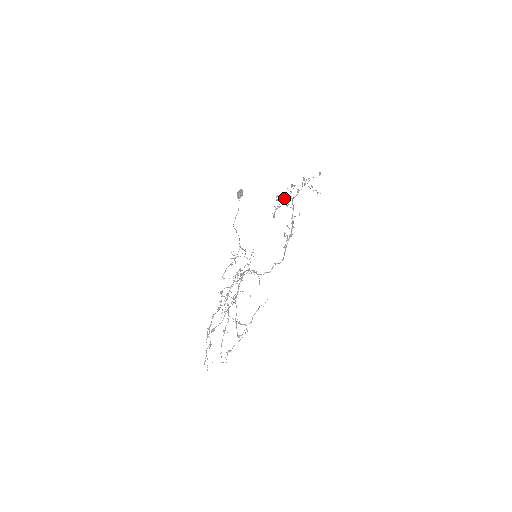
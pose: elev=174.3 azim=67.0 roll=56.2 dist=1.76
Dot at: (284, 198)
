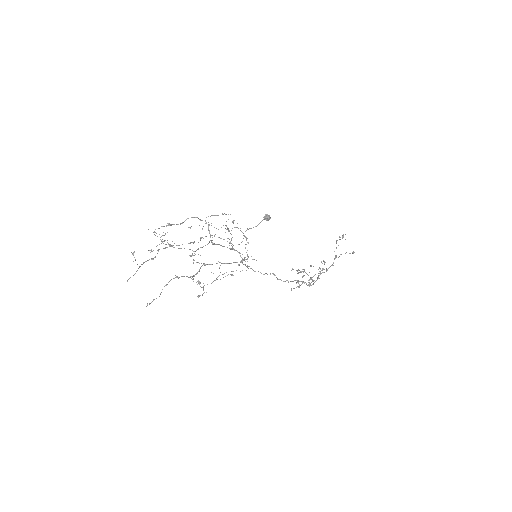
Dot at: (311, 282)
